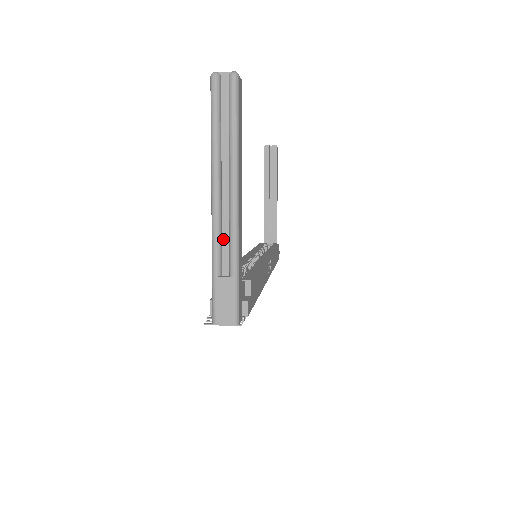
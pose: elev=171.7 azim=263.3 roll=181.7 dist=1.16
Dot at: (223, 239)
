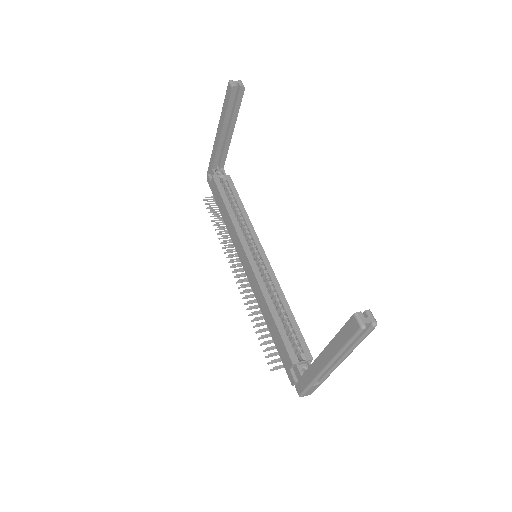
Dot at: occluded
